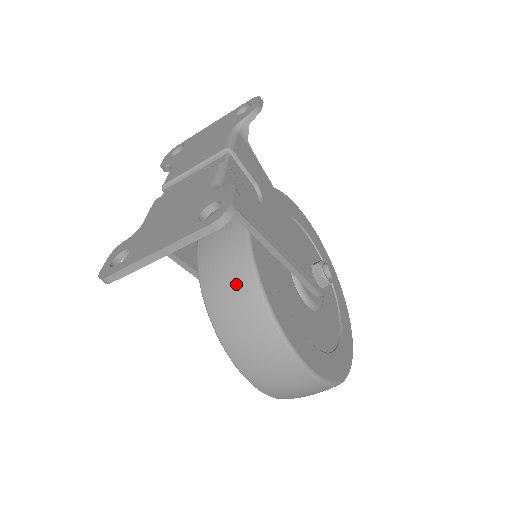
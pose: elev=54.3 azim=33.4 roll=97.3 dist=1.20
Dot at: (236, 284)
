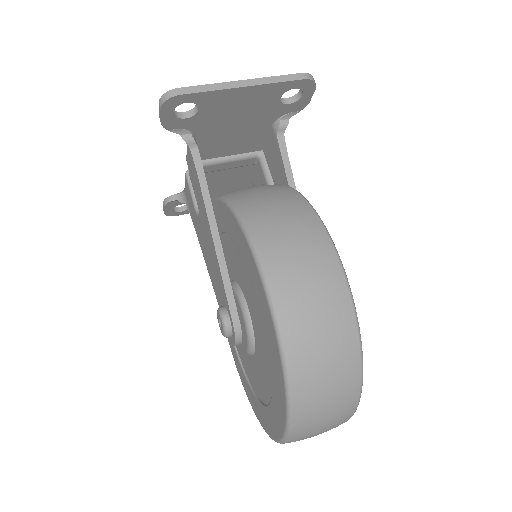
Dot at: (273, 190)
